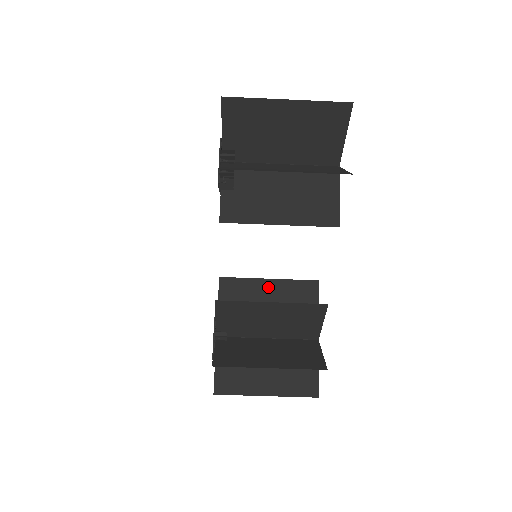
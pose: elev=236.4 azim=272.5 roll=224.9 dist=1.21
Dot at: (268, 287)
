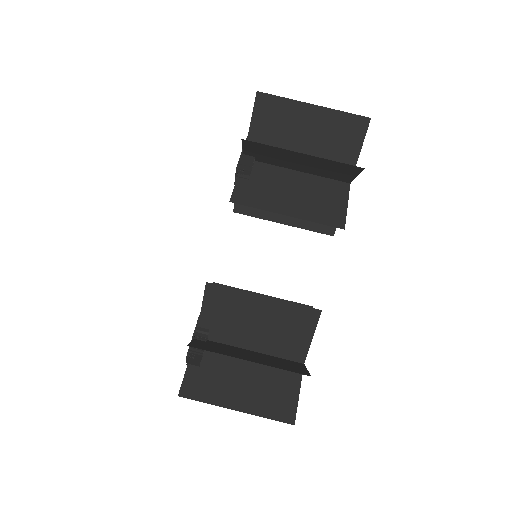
Dot at: occluded
